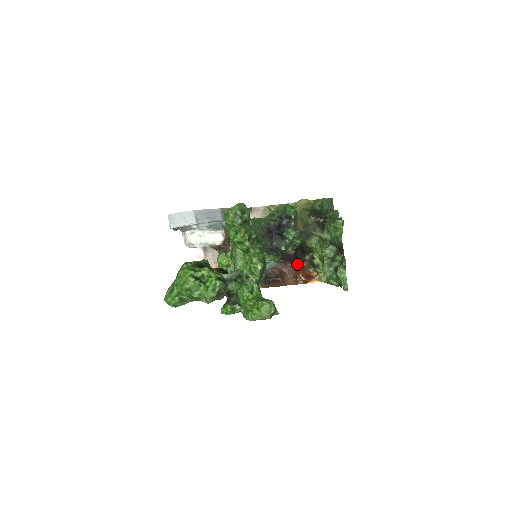
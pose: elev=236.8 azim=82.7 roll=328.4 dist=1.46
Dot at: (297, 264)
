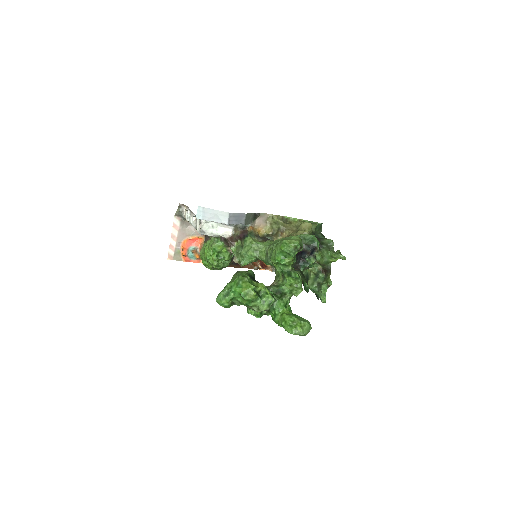
Dot at: occluded
